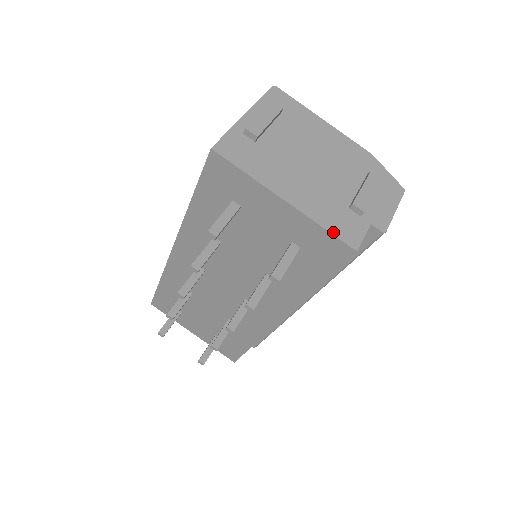
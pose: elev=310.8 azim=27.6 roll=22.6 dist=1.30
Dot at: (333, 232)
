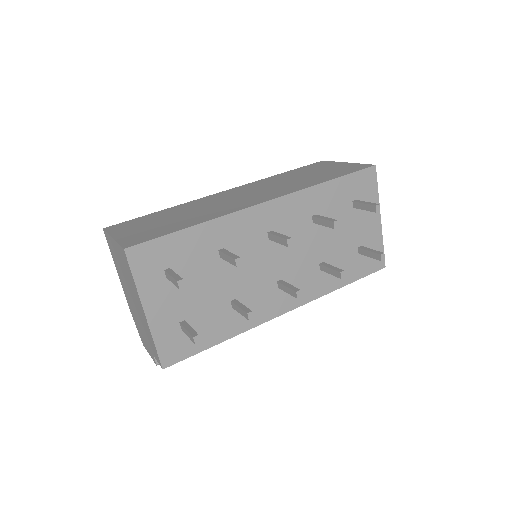
Dot at: (383, 251)
